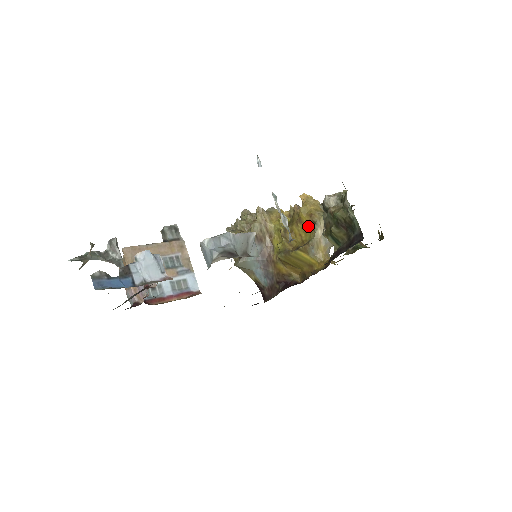
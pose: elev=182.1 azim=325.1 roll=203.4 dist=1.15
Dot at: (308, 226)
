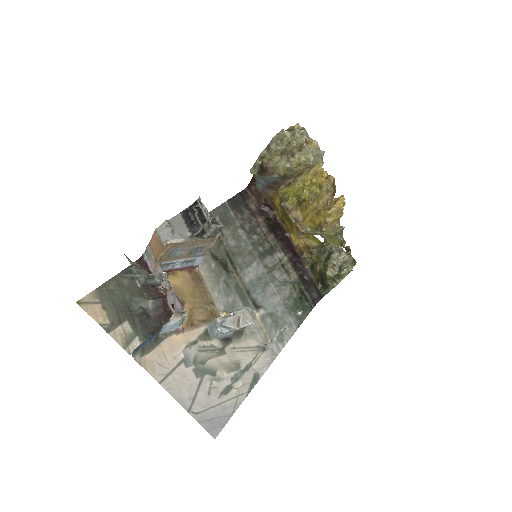
Dot at: (317, 223)
